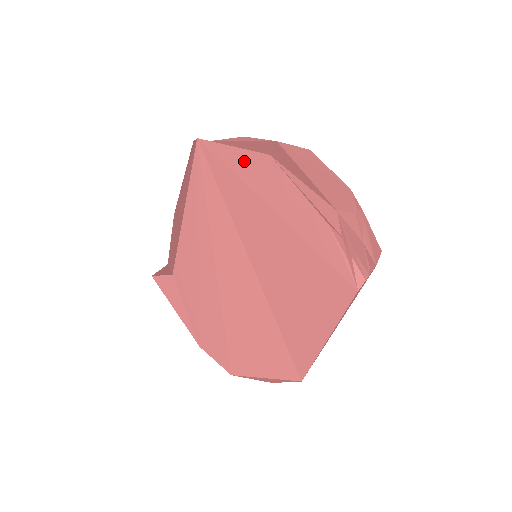
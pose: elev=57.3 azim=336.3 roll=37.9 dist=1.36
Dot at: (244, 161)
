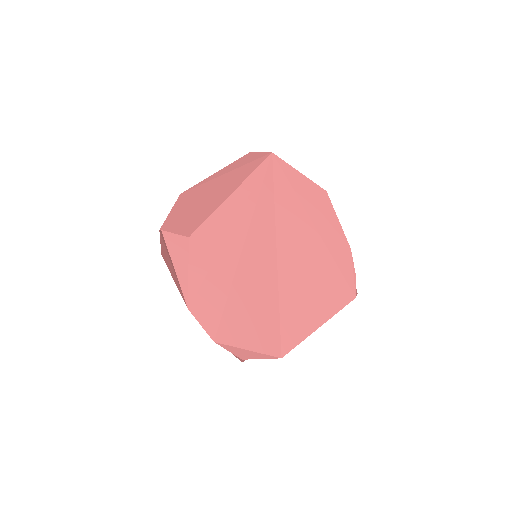
Dot at: (305, 185)
